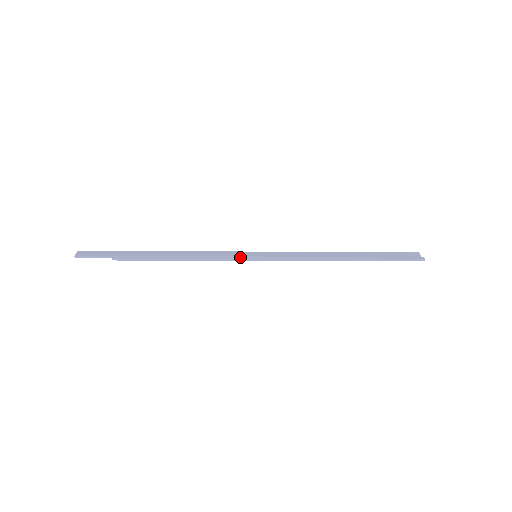
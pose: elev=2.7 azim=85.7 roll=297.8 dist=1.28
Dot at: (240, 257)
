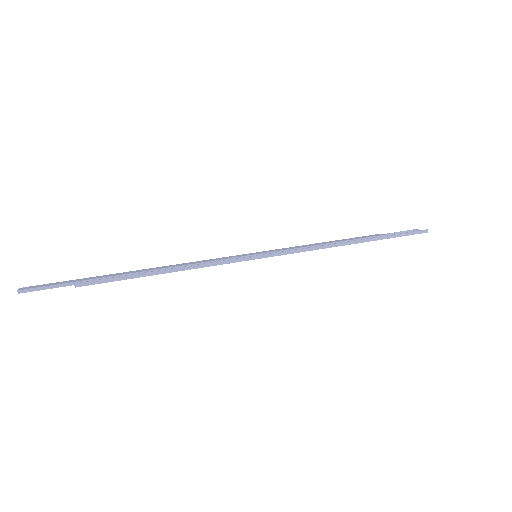
Dot at: (239, 258)
